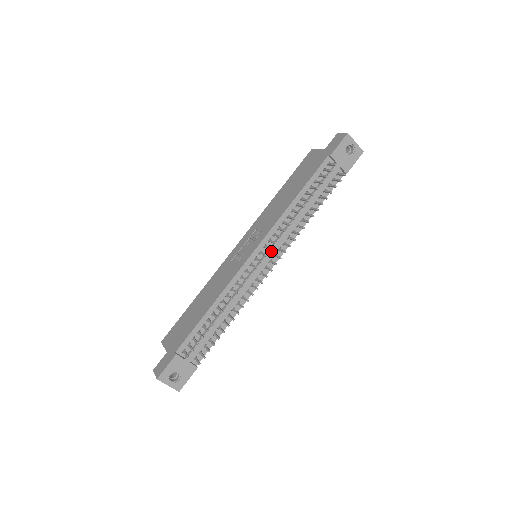
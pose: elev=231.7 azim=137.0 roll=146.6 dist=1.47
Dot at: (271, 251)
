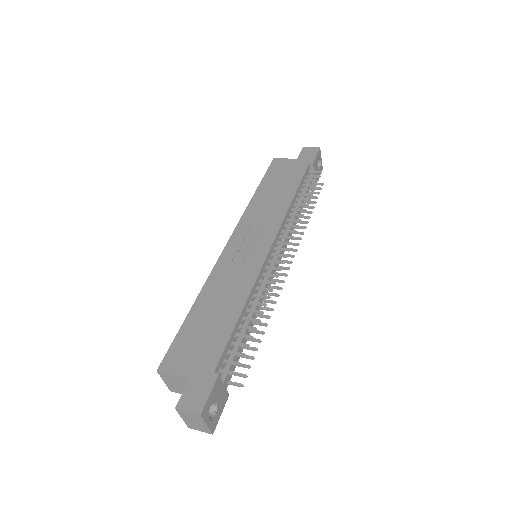
Dot at: occluded
